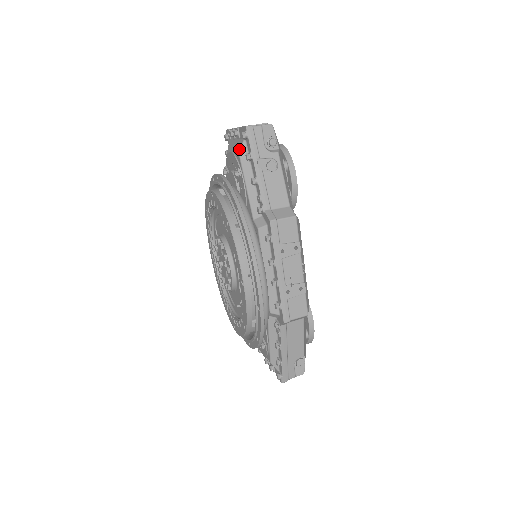
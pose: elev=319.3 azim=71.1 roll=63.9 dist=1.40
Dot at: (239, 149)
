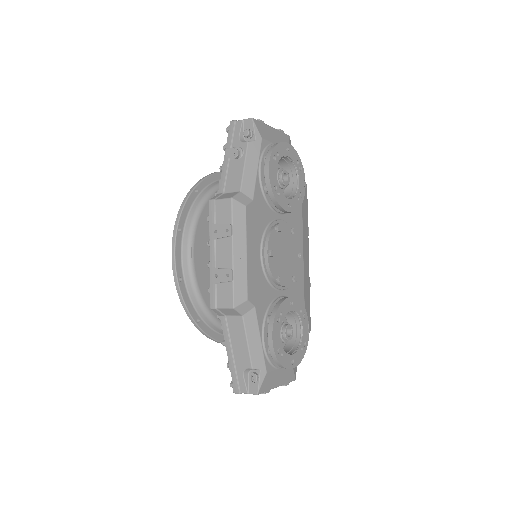
Dot at: occluded
